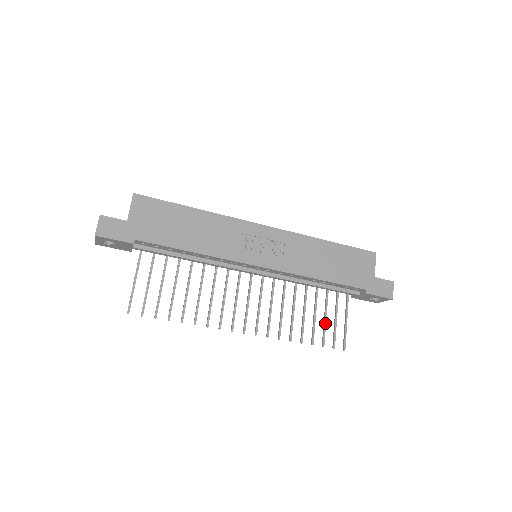
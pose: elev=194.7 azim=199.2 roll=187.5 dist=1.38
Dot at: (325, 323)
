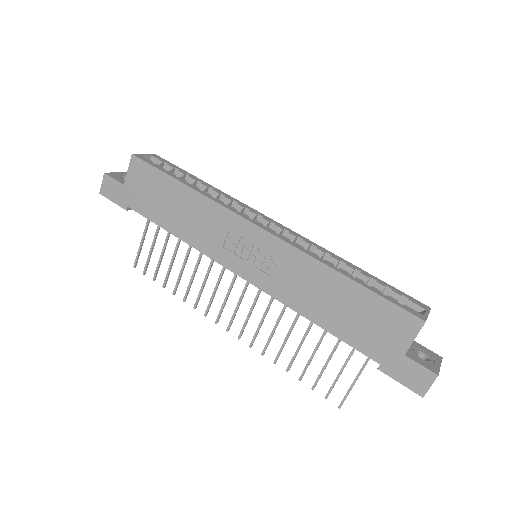
Dot at: (324, 366)
